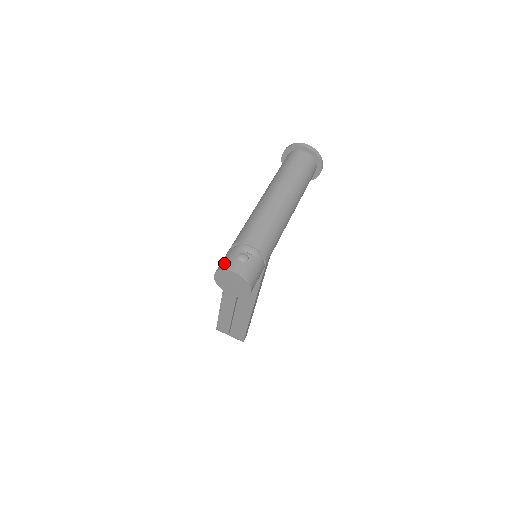
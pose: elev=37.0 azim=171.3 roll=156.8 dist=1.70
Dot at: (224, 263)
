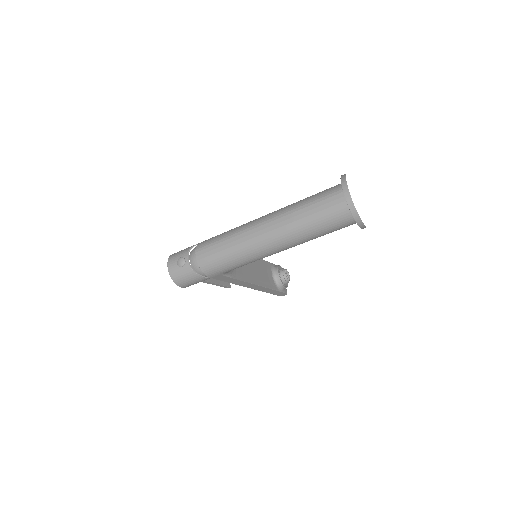
Dot at: (175, 254)
